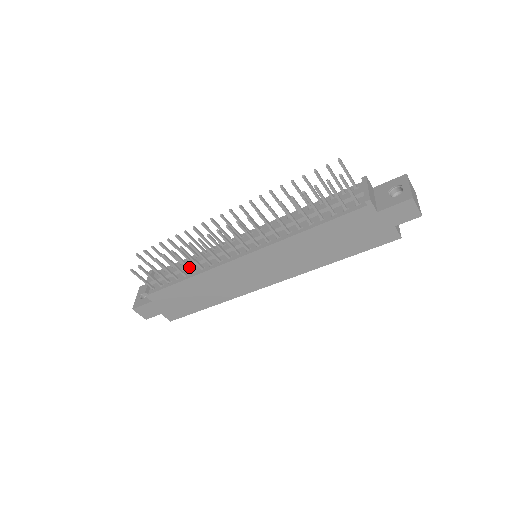
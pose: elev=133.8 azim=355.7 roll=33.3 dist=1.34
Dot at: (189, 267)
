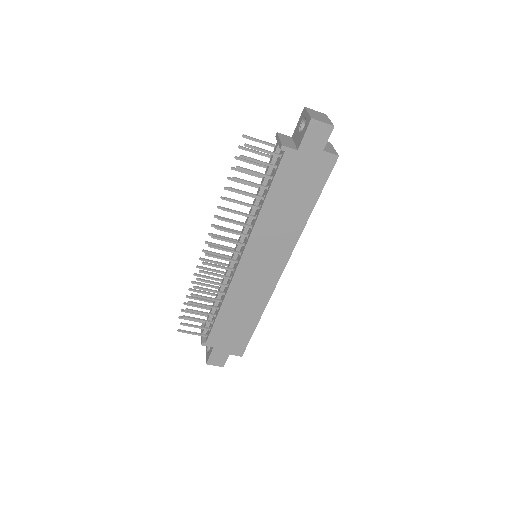
Dot at: (214, 299)
